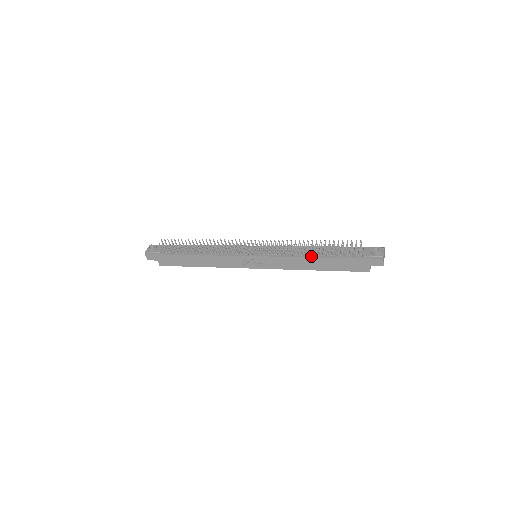
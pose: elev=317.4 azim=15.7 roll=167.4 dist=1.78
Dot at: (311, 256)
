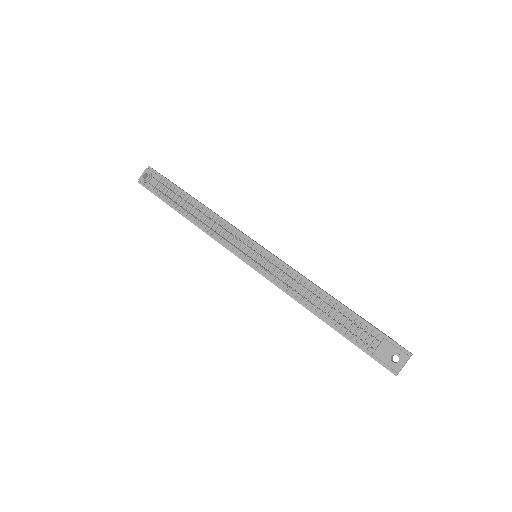
Dot at: (311, 310)
